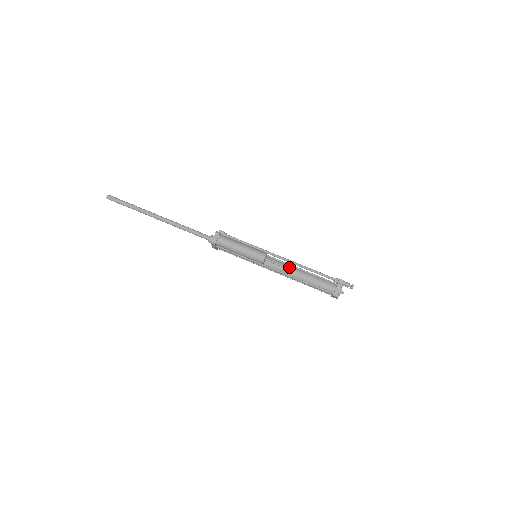
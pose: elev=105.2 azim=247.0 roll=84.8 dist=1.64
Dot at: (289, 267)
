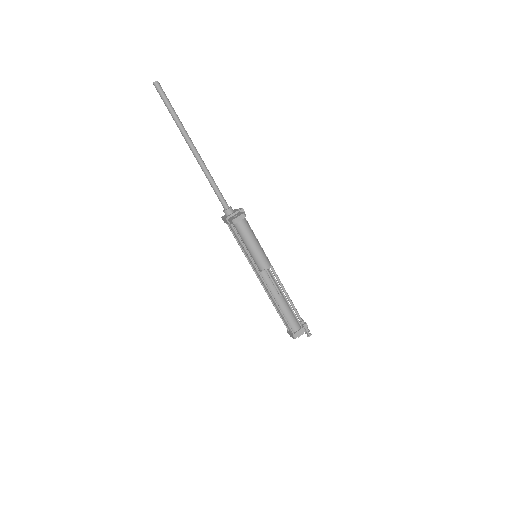
Dot at: occluded
